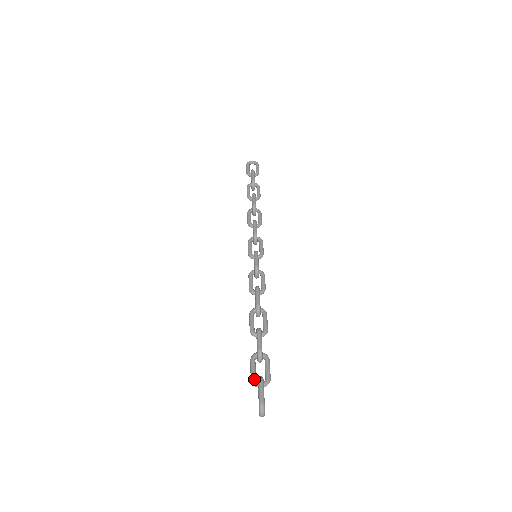
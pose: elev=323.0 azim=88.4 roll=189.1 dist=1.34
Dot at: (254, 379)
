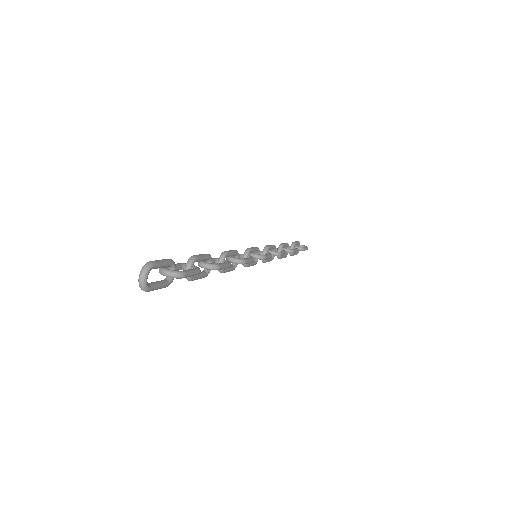
Dot at: occluded
